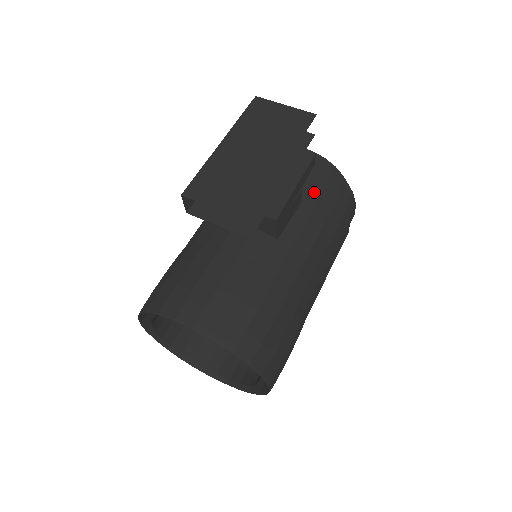
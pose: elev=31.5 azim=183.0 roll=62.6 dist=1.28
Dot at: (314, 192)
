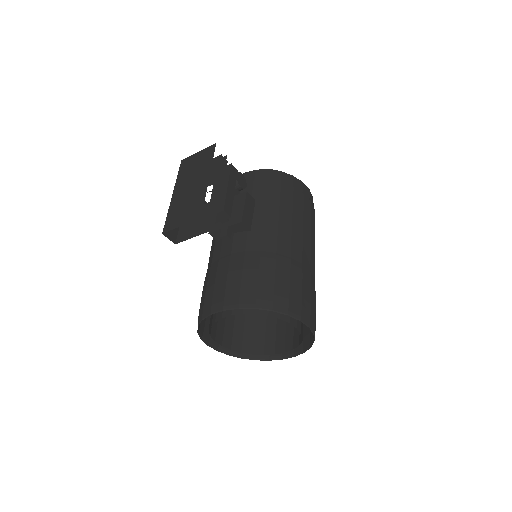
Dot at: (261, 190)
